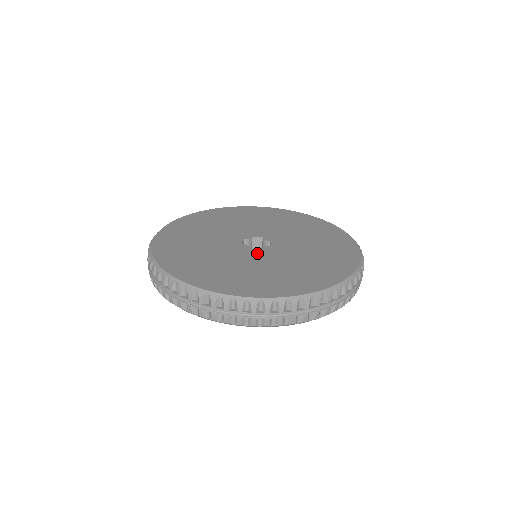
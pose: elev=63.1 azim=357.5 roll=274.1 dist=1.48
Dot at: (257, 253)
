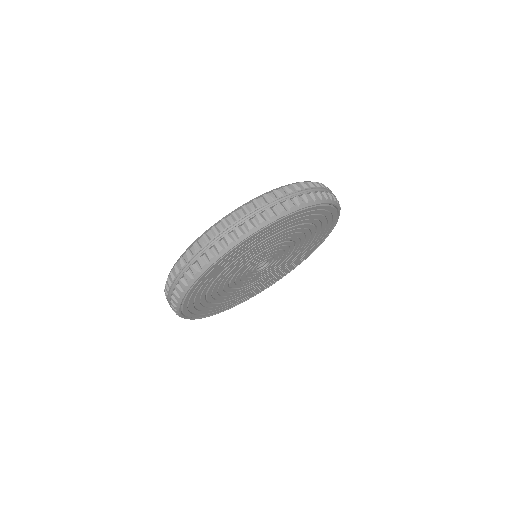
Dot at: occluded
